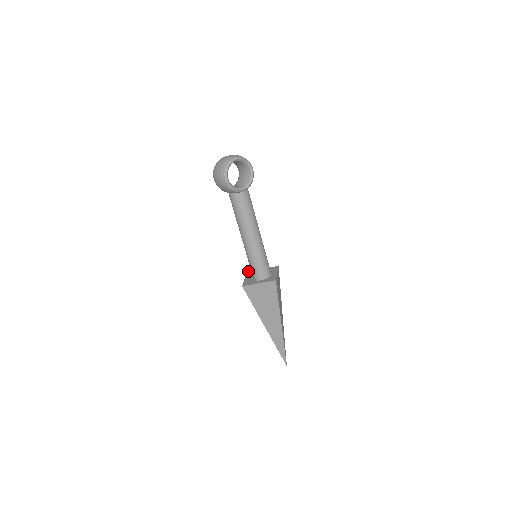
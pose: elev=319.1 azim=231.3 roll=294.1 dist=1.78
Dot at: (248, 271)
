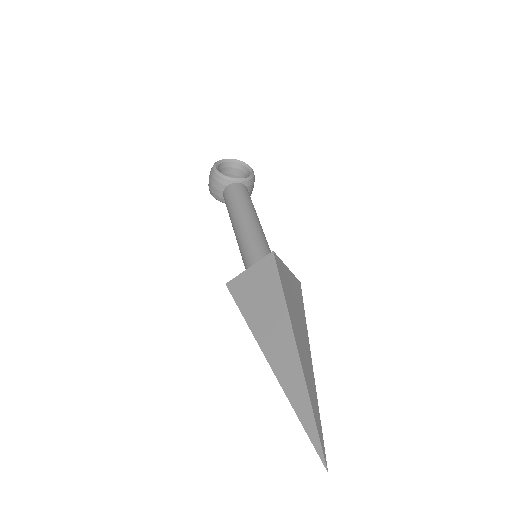
Dot at: occluded
